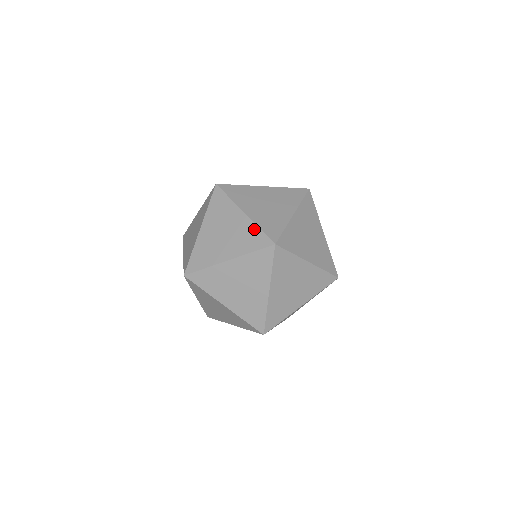
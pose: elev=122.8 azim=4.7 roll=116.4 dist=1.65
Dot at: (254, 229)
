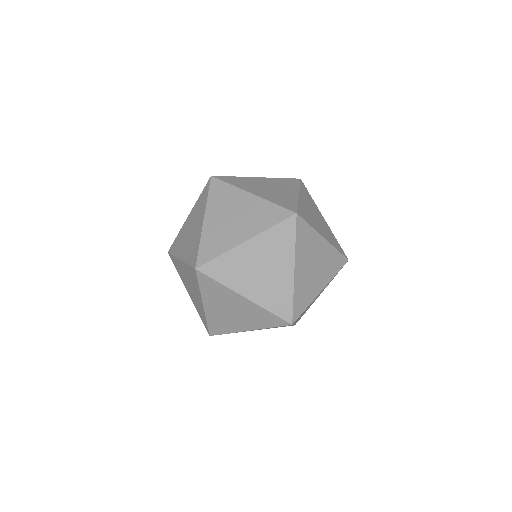
Dot at: (198, 242)
